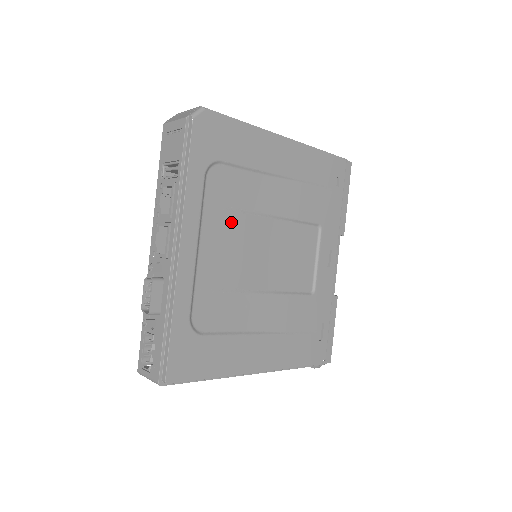
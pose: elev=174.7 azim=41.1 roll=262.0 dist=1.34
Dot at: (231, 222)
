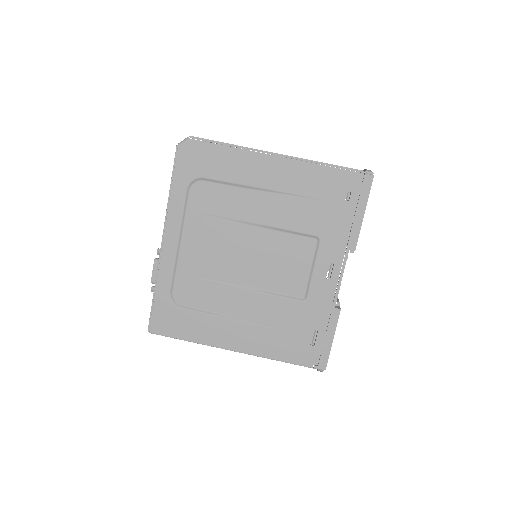
Dot at: (212, 226)
